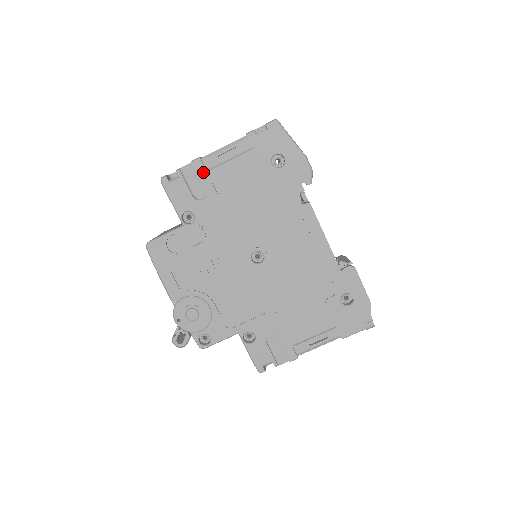
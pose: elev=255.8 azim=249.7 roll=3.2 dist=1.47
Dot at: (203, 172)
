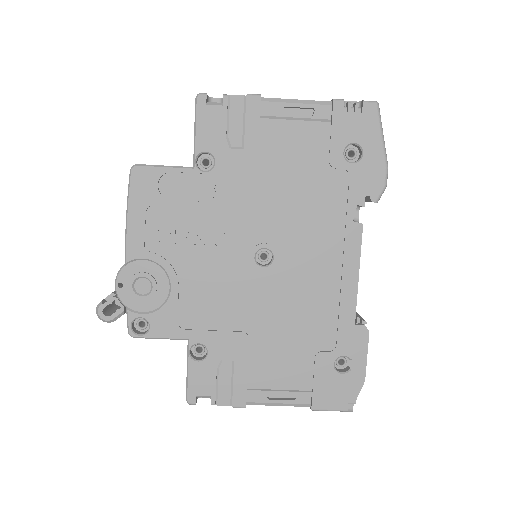
Dot at: (256, 115)
